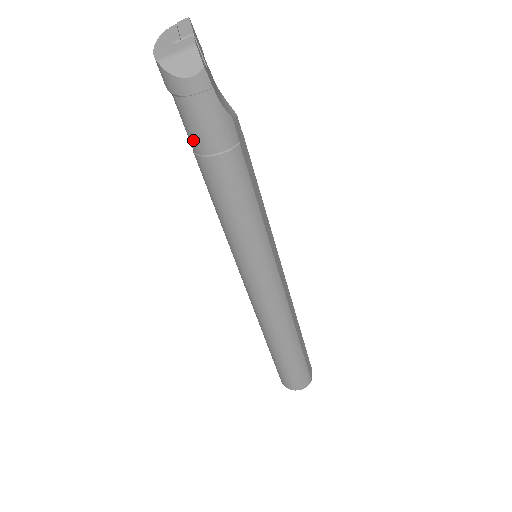
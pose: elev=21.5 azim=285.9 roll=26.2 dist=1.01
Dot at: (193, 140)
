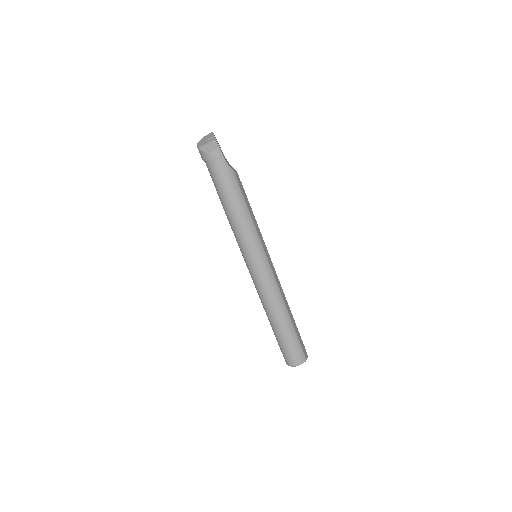
Dot at: (216, 183)
